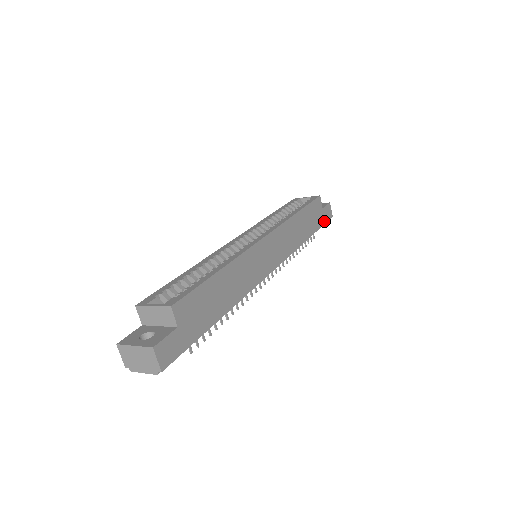
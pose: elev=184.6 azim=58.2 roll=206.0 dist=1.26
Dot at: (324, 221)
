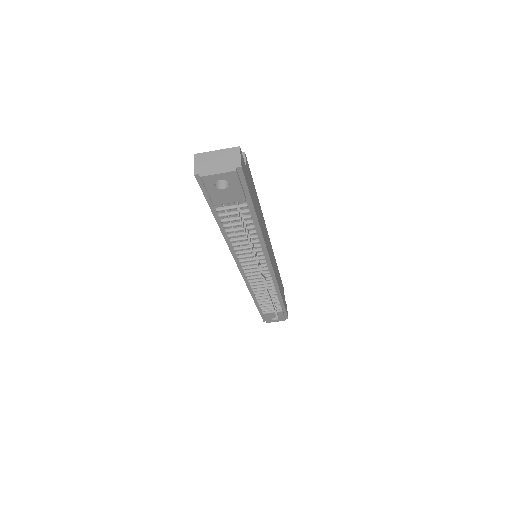
Dot at: occluded
